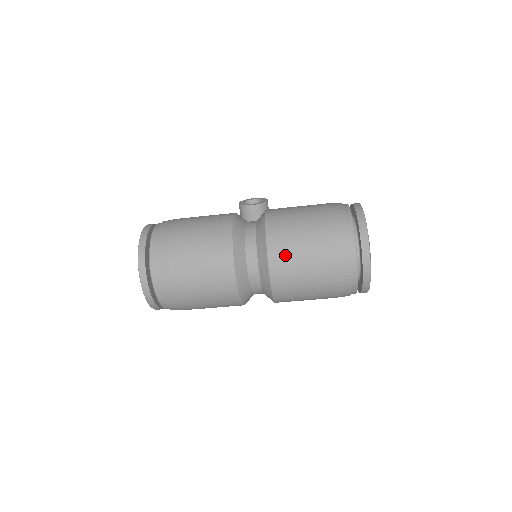
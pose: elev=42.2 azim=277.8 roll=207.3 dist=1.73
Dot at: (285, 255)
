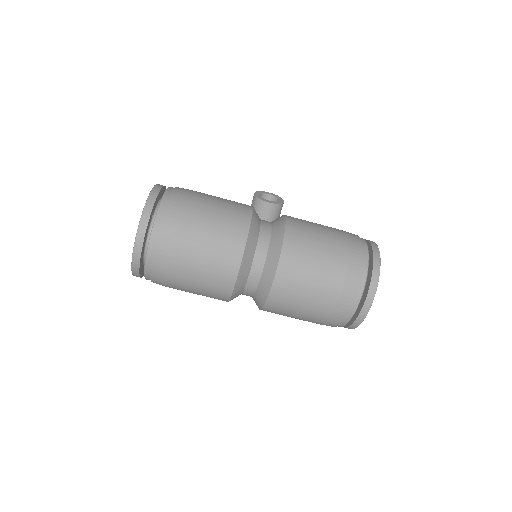
Dot at: (295, 274)
